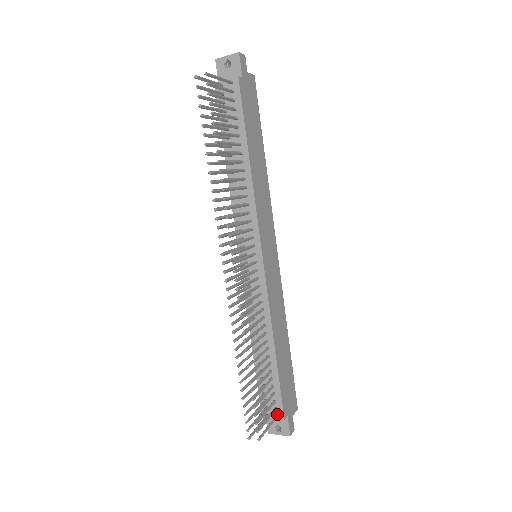
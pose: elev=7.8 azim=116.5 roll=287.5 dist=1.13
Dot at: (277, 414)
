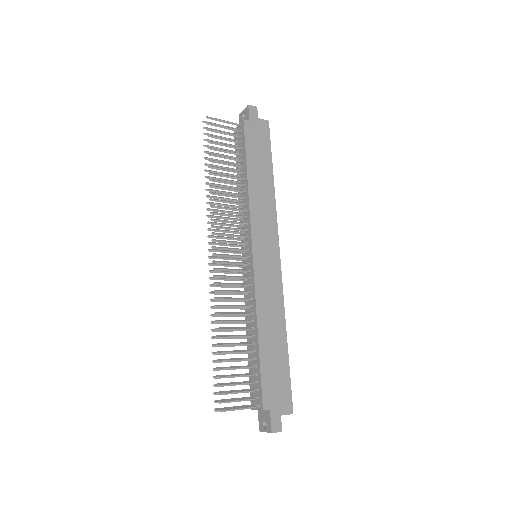
Dot at: (259, 404)
